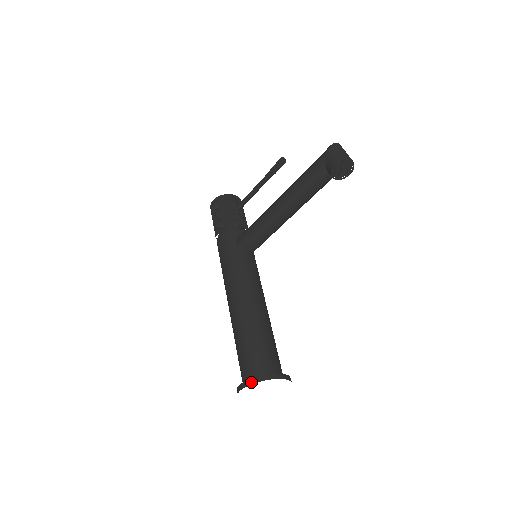
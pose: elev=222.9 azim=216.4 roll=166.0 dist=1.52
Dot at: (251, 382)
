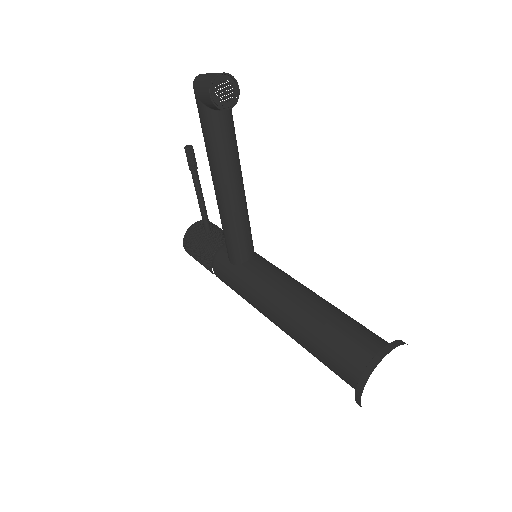
Dot at: (361, 388)
